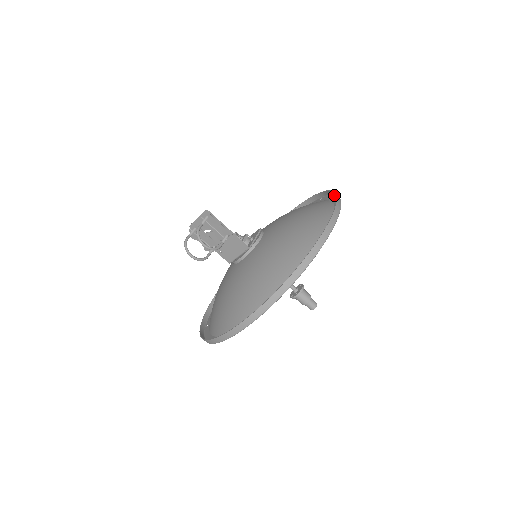
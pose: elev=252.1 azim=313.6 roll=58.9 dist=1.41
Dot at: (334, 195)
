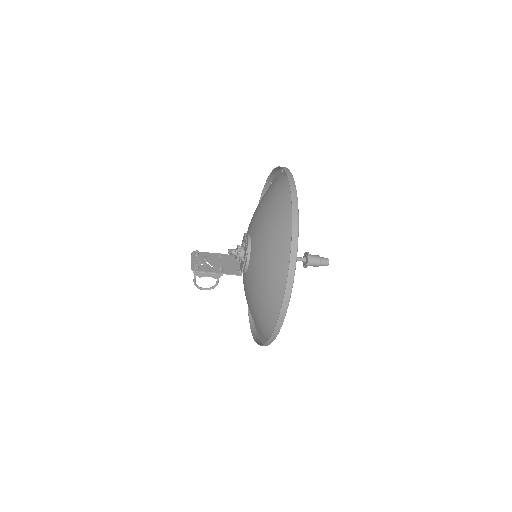
Dot at: (296, 253)
